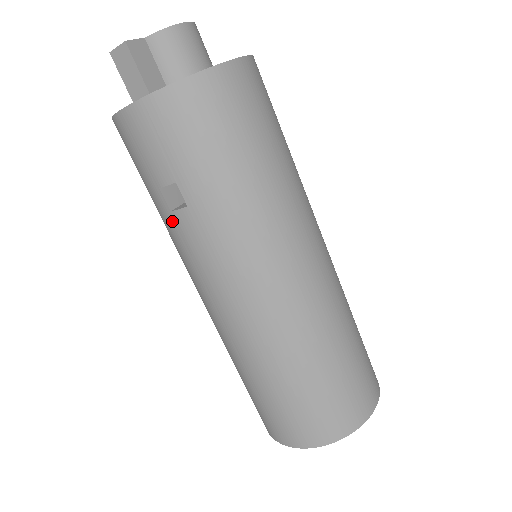
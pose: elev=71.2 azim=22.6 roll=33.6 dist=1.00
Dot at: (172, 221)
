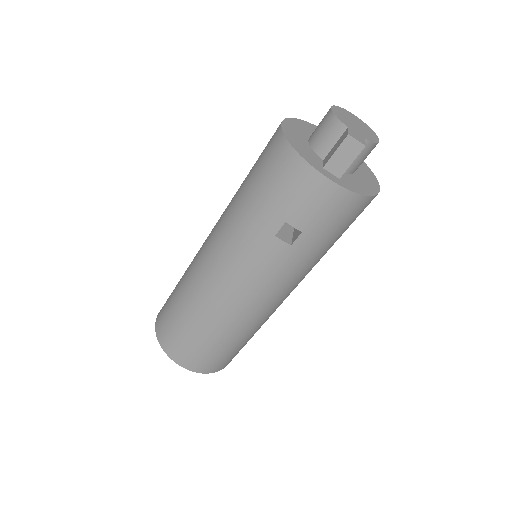
Dot at: (268, 238)
